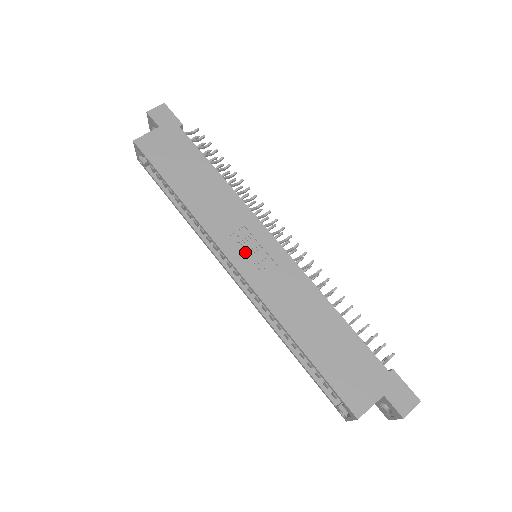
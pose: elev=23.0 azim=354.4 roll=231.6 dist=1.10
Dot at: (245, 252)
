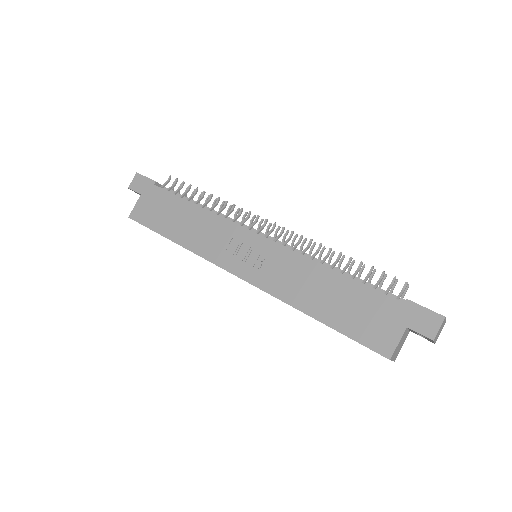
Dot at: (241, 260)
